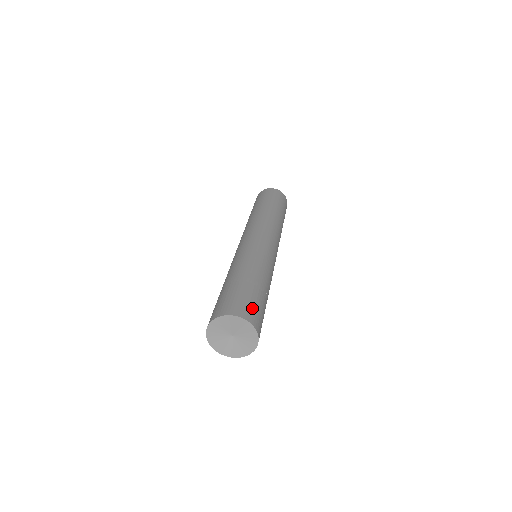
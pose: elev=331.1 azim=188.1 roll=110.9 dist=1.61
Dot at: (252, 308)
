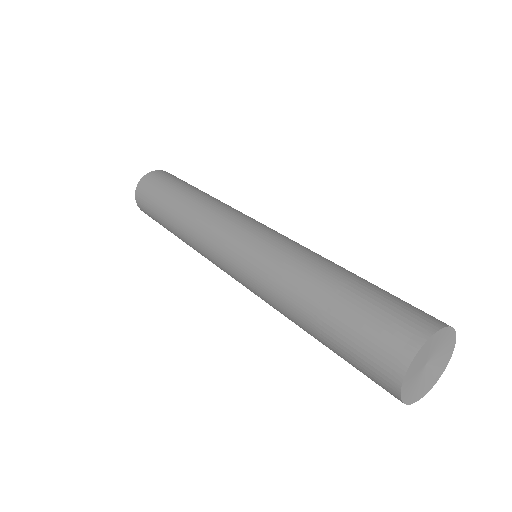
Dot at: occluded
